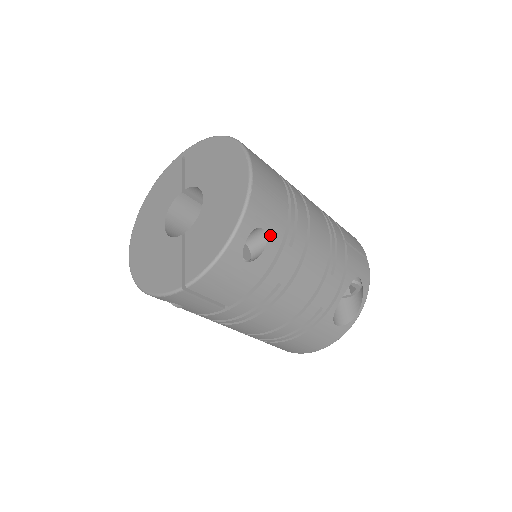
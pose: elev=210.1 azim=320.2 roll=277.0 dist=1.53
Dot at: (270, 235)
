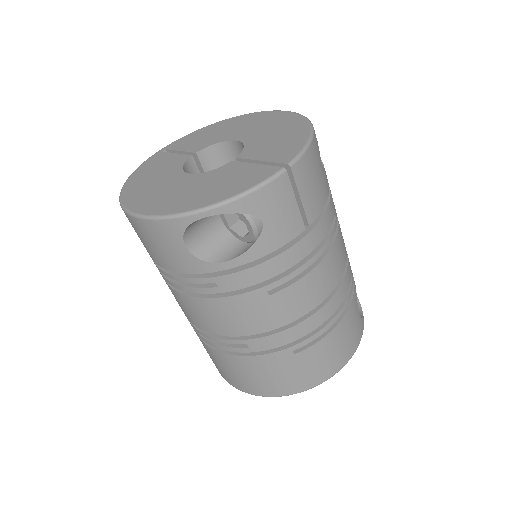
Dot at: occluded
